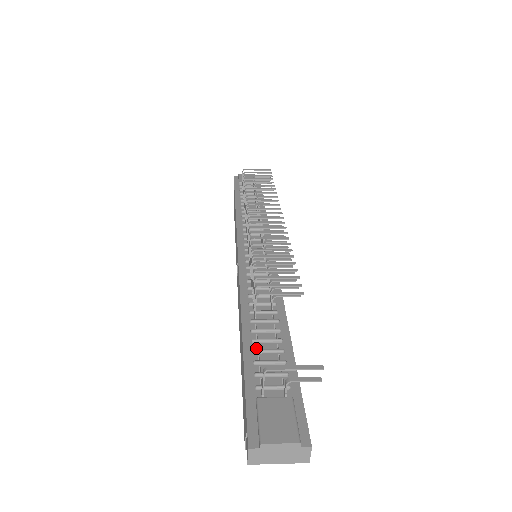
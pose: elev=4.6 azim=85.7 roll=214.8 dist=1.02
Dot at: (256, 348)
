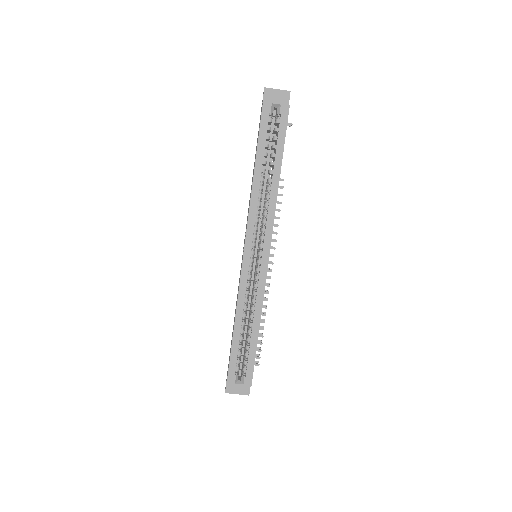
Dot at: occluded
